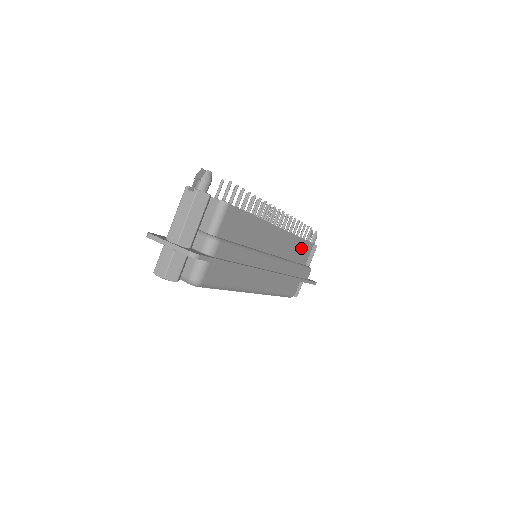
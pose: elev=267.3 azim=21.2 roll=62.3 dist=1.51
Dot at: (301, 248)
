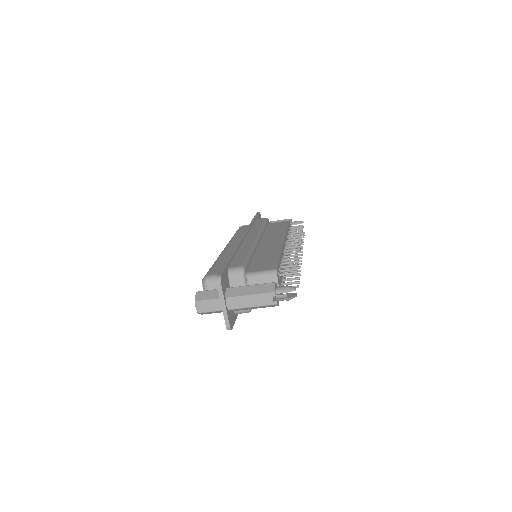
Dot at: occluded
